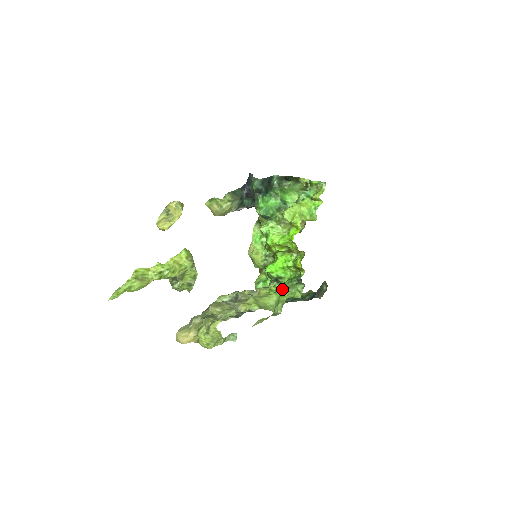
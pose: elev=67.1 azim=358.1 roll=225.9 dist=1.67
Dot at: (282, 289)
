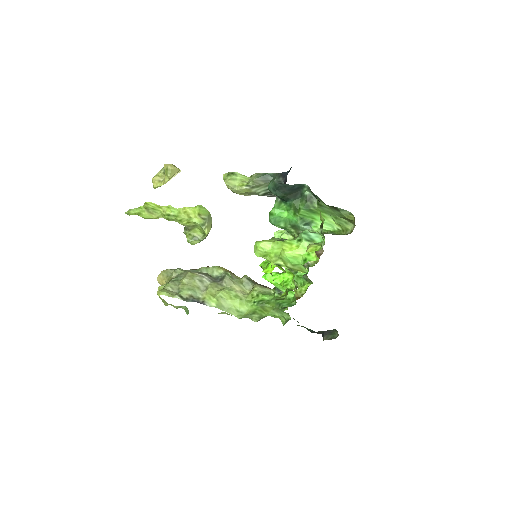
Dot at: (263, 305)
